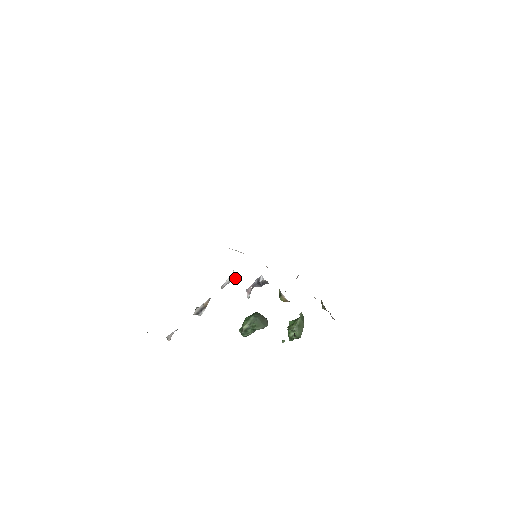
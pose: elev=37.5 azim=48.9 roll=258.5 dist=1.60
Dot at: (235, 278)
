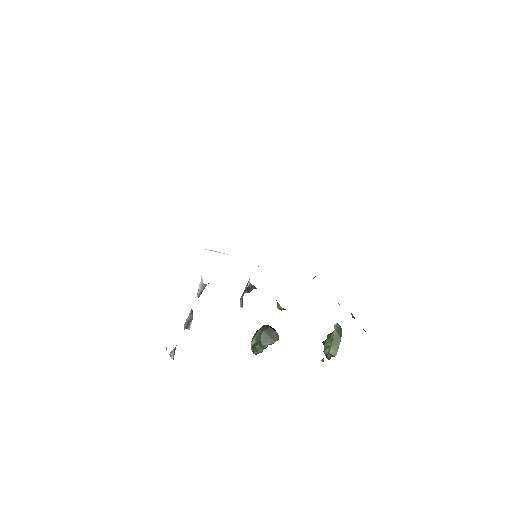
Dot at: (205, 284)
